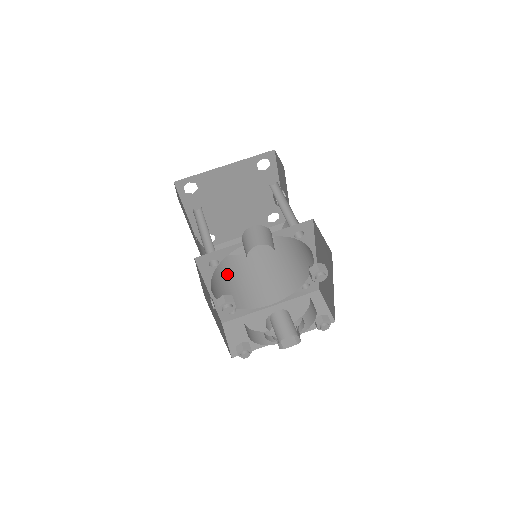
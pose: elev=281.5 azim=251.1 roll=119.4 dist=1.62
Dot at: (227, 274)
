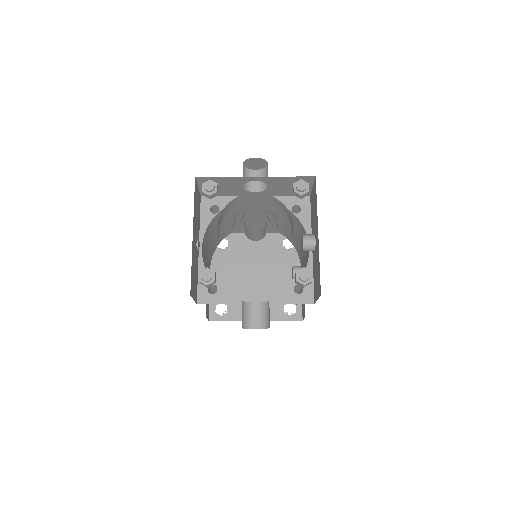
Dot at: occluded
